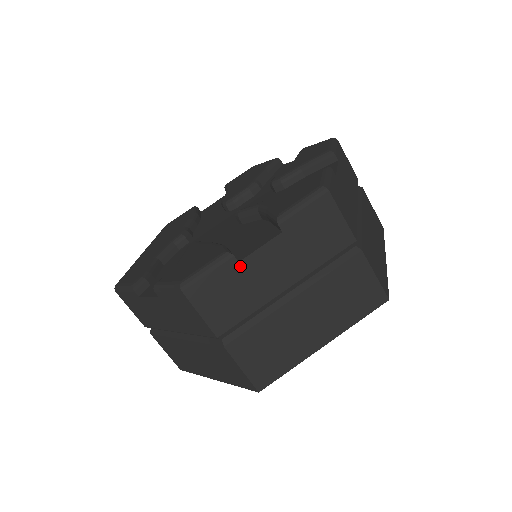
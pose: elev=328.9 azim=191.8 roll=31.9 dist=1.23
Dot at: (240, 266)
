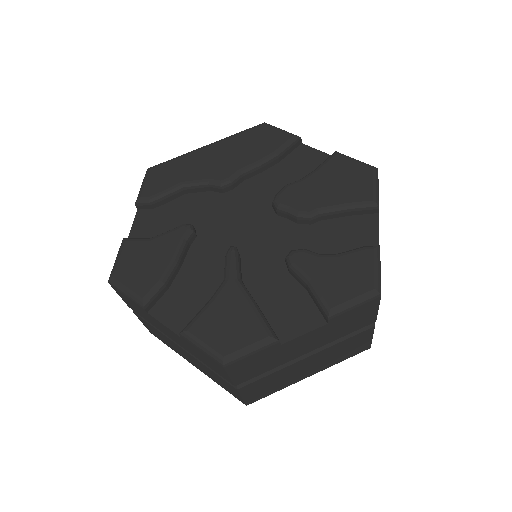
Dot at: (148, 314)
